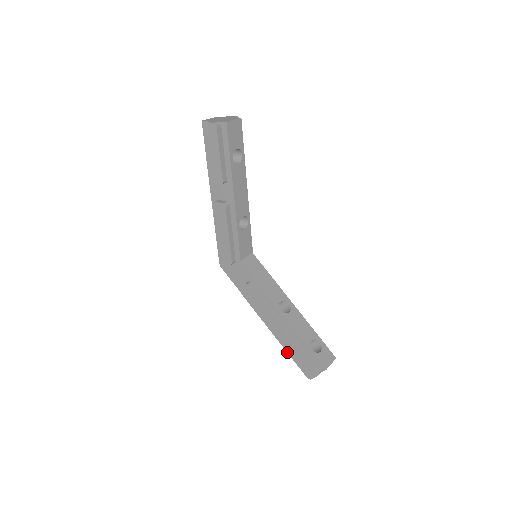
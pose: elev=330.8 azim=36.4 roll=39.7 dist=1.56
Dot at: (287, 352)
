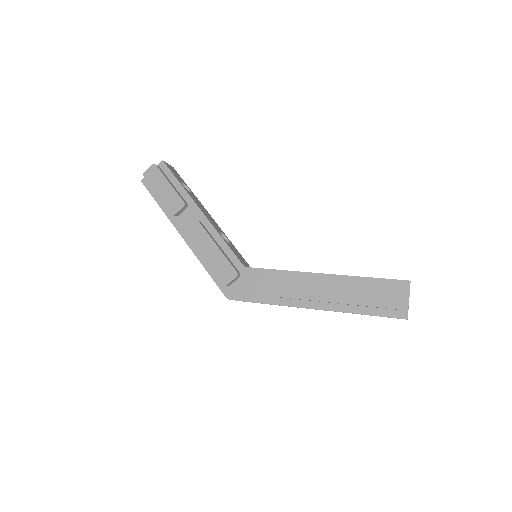
Dot at: (360, 305)
